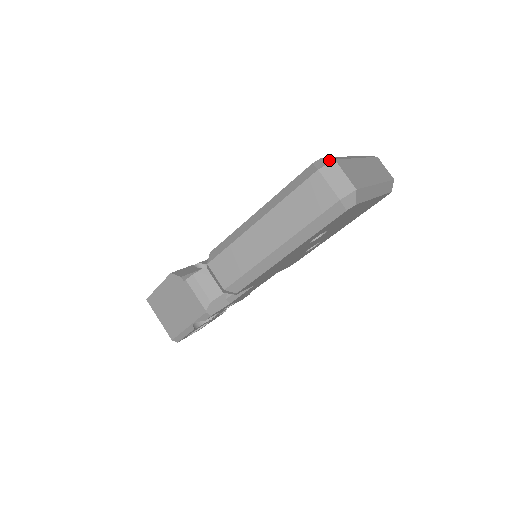
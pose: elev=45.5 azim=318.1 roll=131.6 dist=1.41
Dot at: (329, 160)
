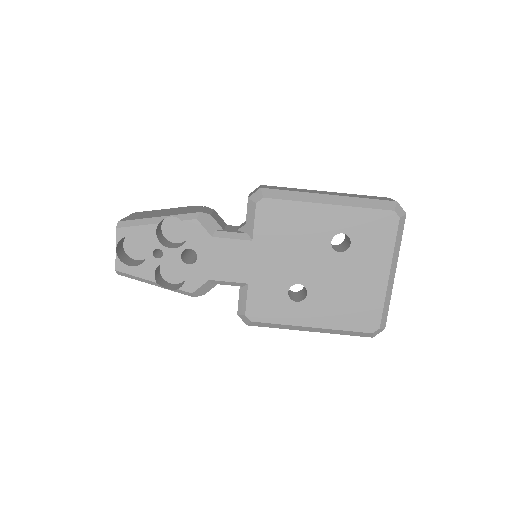
Dot at: occluded
